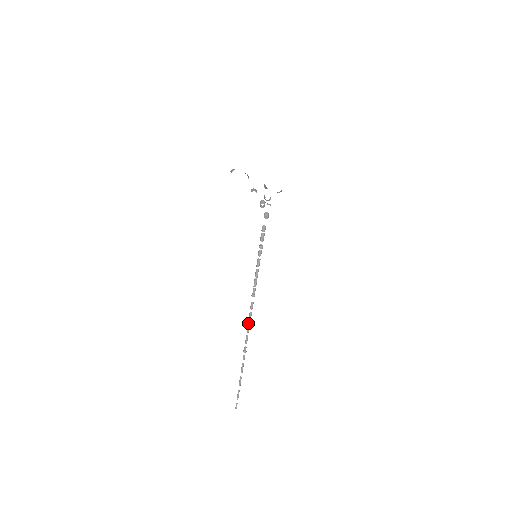
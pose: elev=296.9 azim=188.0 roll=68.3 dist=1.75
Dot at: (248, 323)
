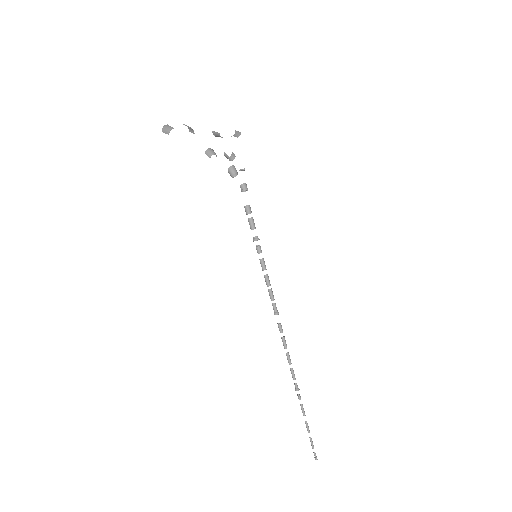
Dot at: (286, 353)
